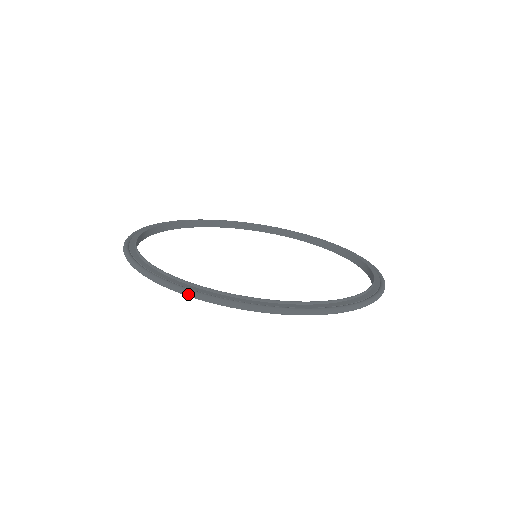
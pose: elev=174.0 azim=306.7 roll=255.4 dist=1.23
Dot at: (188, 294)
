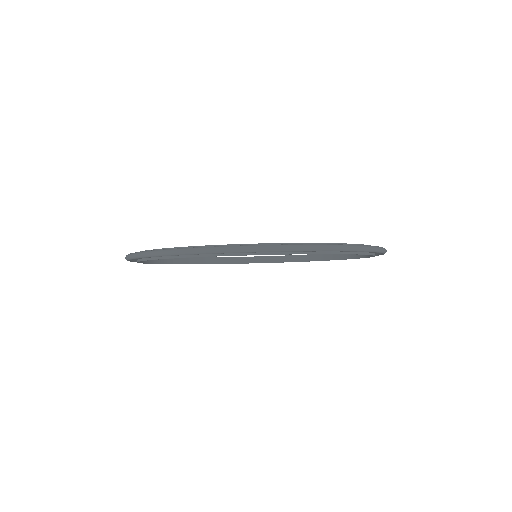
Dot at: (344, 248)
